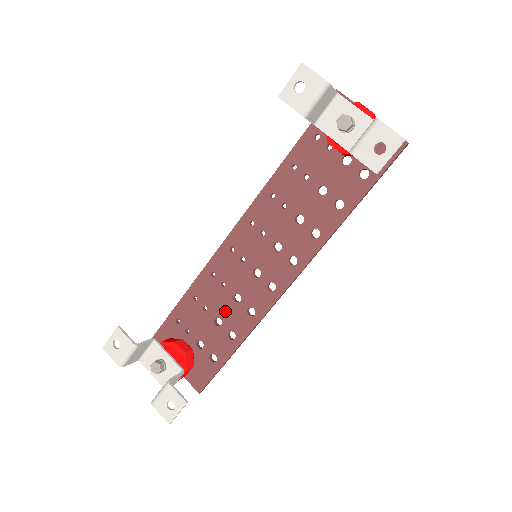
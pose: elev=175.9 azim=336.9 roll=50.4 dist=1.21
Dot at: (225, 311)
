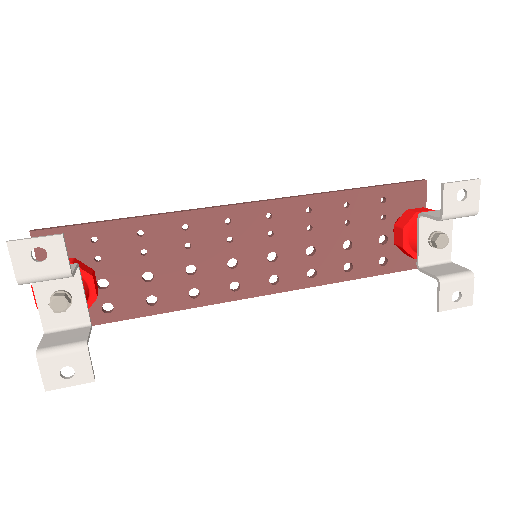
Dot at: (166, 272)
